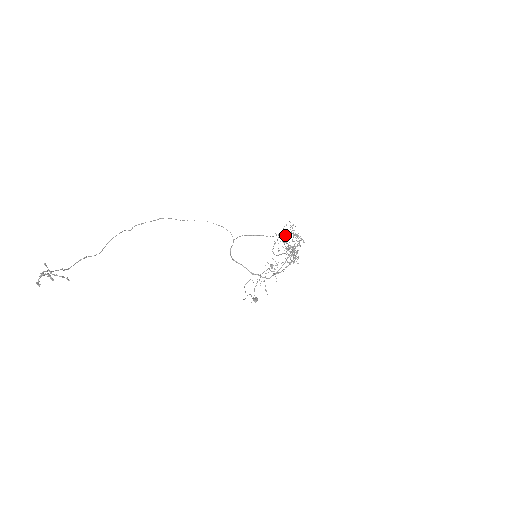
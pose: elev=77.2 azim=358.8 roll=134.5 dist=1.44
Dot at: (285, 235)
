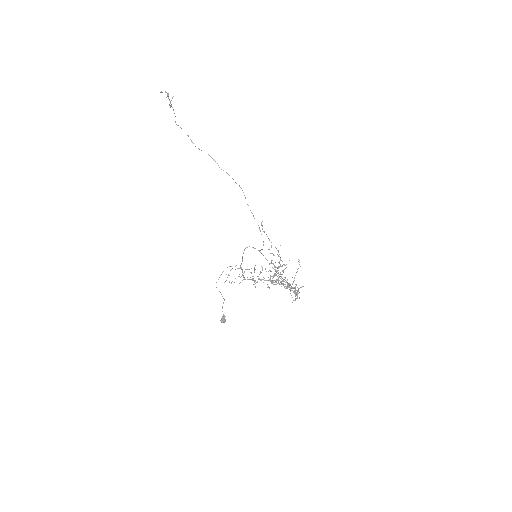
Dot at: occluded
